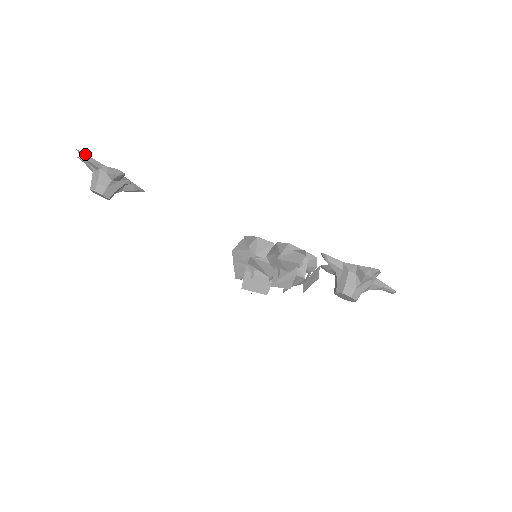
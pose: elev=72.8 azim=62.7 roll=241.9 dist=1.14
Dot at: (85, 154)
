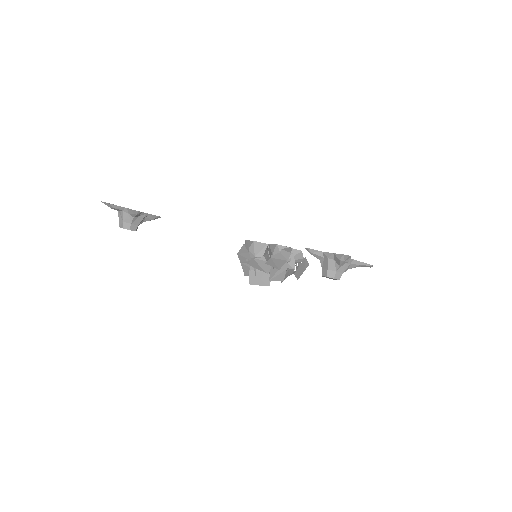
Dot at: occluded
